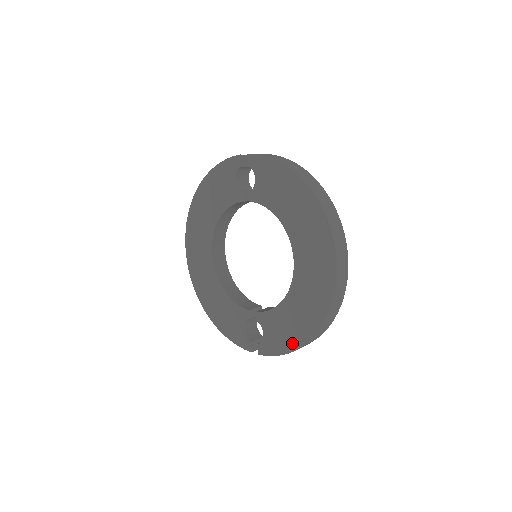
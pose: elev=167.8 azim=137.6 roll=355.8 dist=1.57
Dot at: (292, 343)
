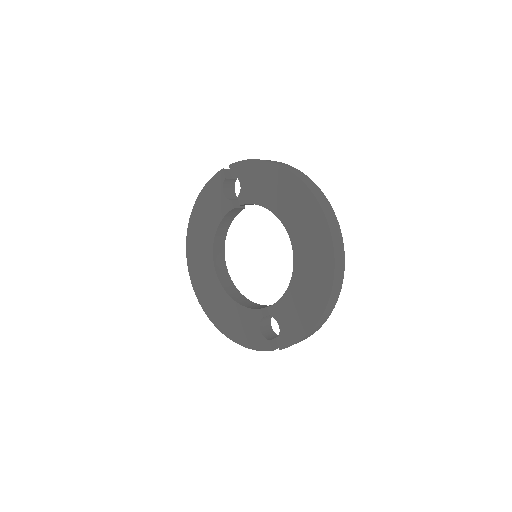
Dot at: (308, 322)
